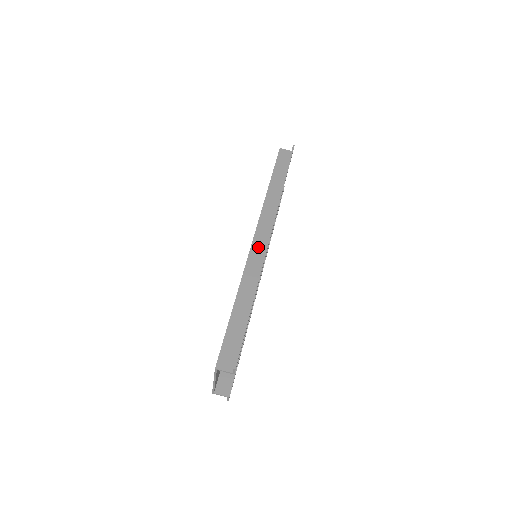
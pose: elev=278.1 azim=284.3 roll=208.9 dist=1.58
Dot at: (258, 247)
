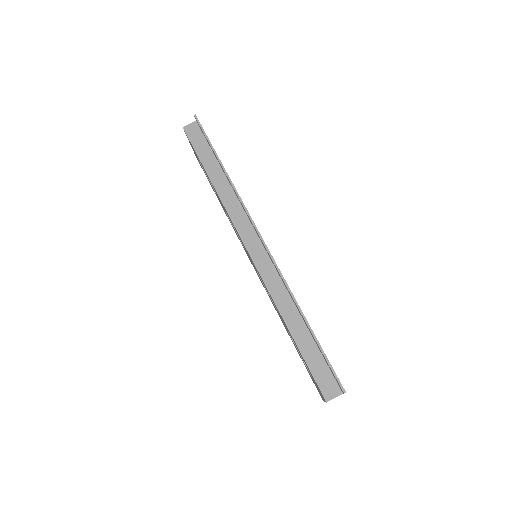
Dot at: (259, 256)
